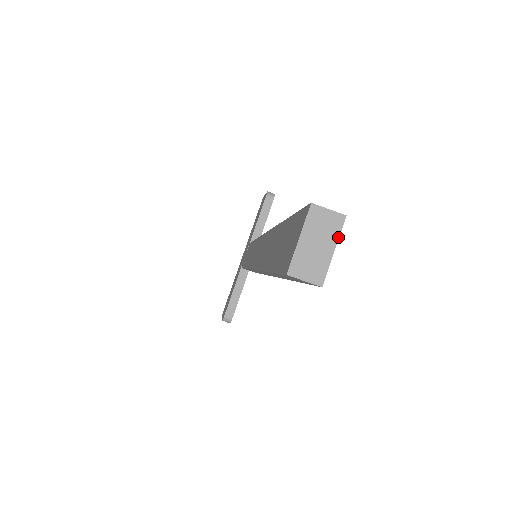
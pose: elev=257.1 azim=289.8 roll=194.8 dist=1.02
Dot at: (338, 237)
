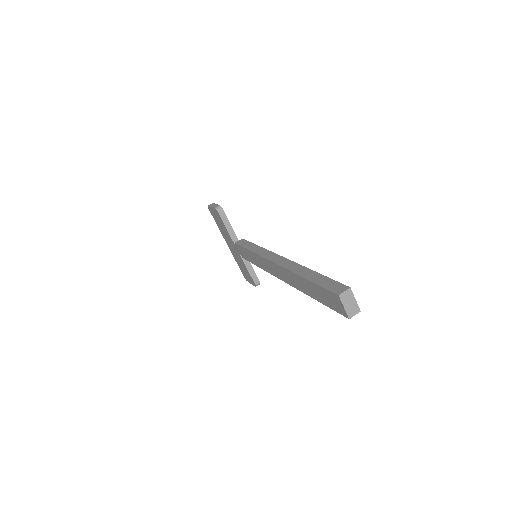
Dot at: (353, 295)
